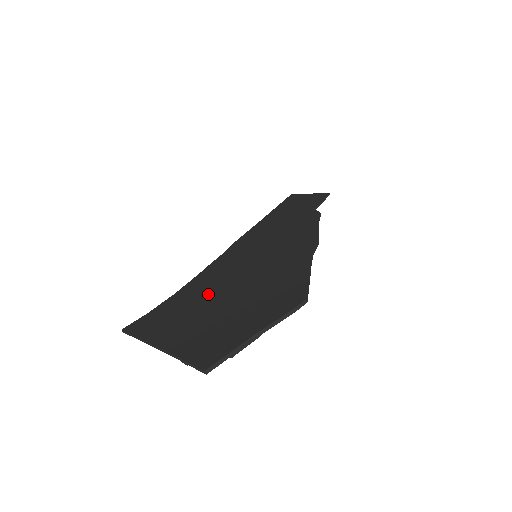
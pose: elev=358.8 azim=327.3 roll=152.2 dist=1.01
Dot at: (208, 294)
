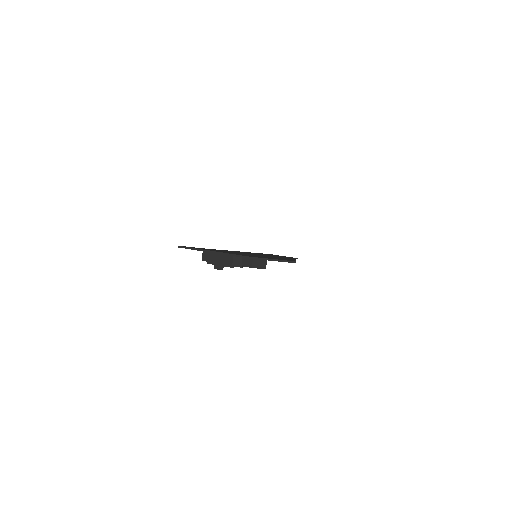
Dot at: (233, 252)
